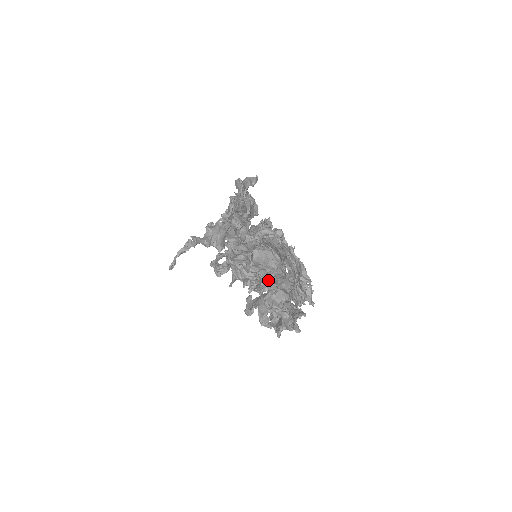
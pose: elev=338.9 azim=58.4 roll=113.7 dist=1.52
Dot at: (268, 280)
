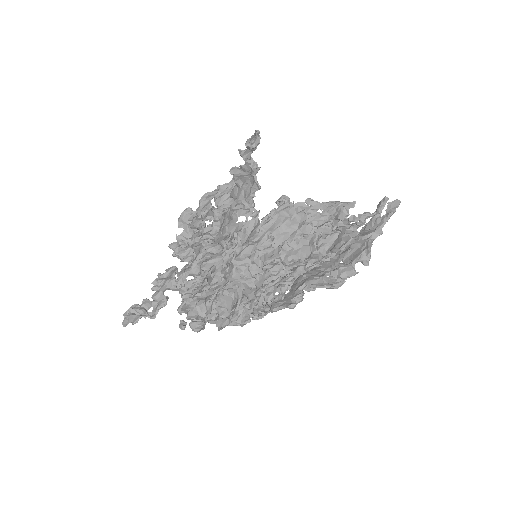
Dot at: (304, 238)
